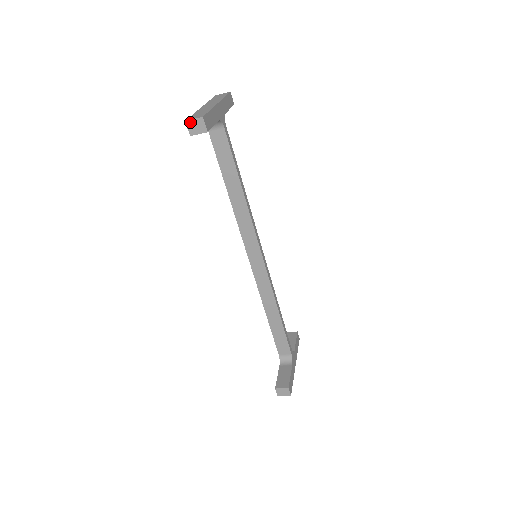
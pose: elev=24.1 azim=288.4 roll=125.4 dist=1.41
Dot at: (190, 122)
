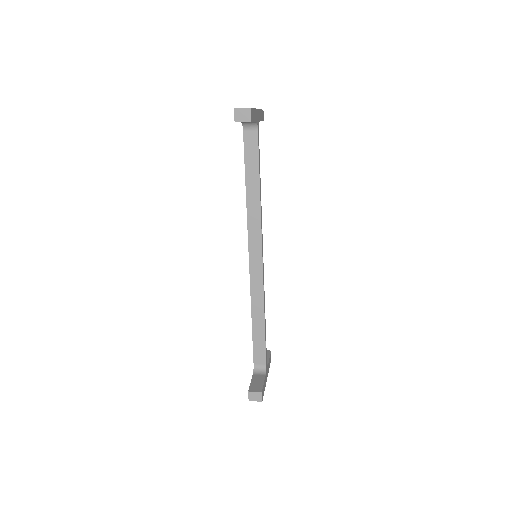
Dot at: (238, 110)
